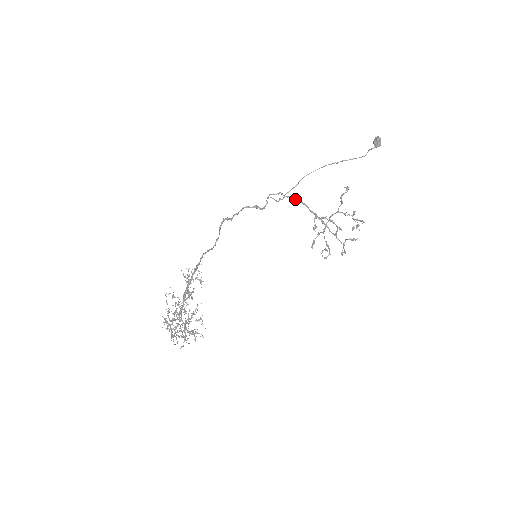
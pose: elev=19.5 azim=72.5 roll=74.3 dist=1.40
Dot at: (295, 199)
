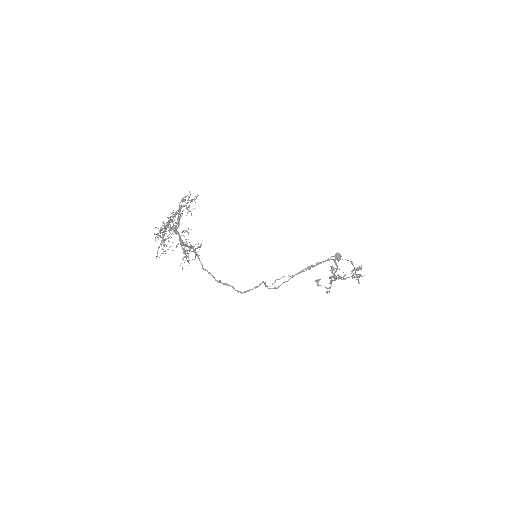
Dot at: (290, 278)
